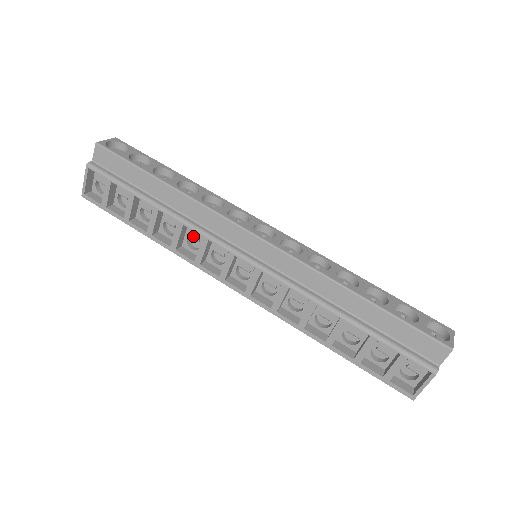
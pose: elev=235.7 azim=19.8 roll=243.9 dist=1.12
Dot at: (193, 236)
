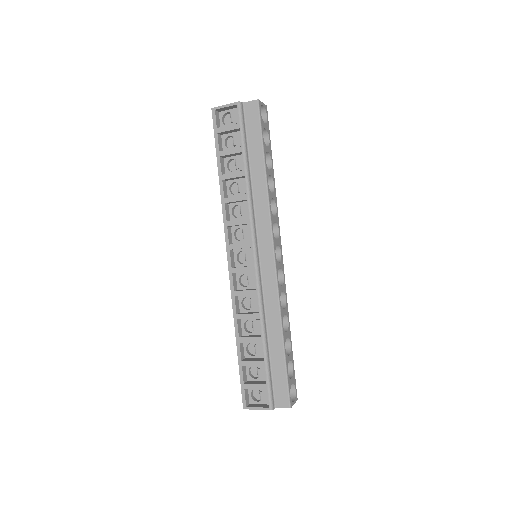
Dot at: (243, 209)
